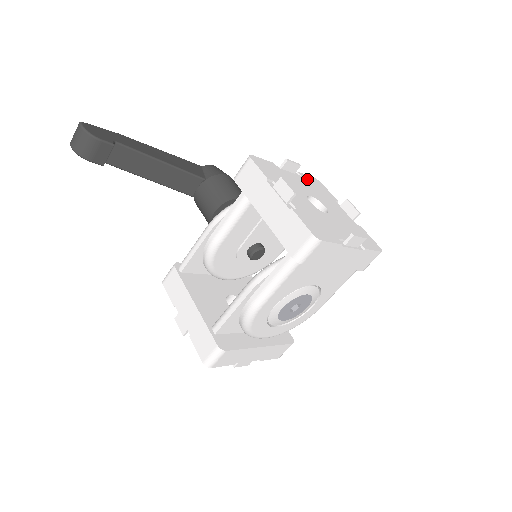
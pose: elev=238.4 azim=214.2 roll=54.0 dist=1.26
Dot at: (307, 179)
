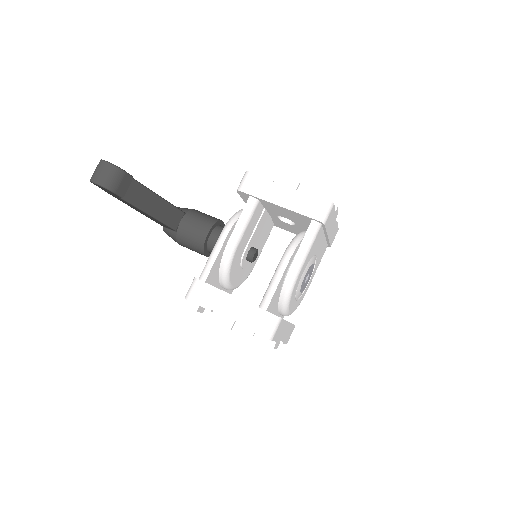
Dot at: occluded
